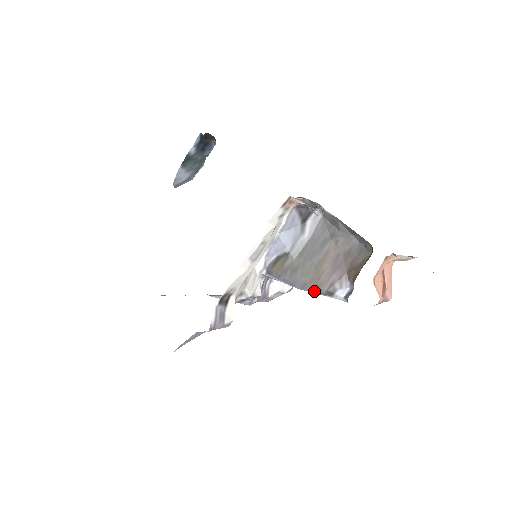
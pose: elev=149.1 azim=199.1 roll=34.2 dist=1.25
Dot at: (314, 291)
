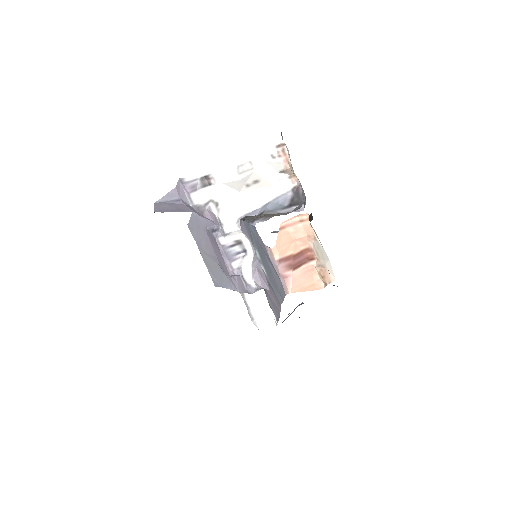
Dot at: (249, 221)
